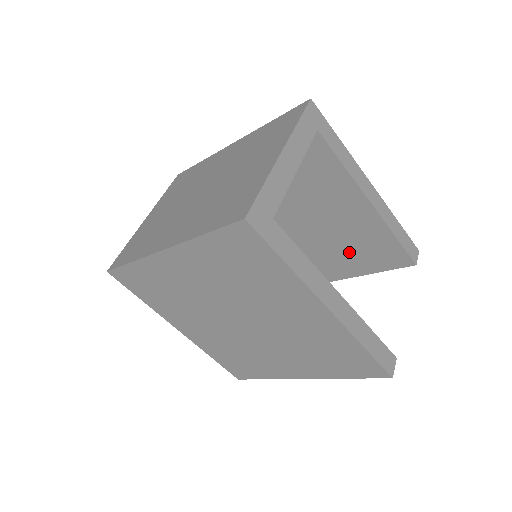
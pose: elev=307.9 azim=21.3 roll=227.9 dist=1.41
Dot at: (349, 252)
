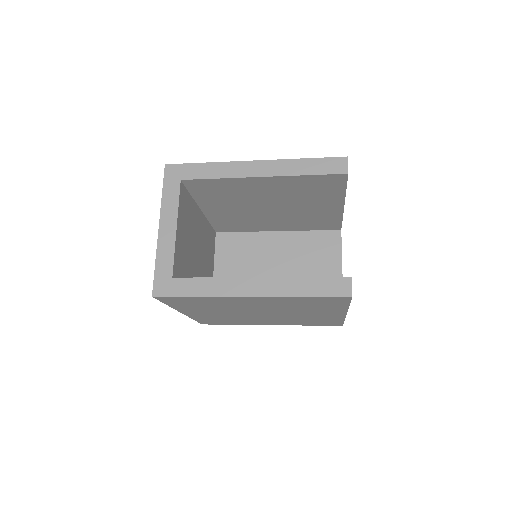
Dot at: (312, 198)
